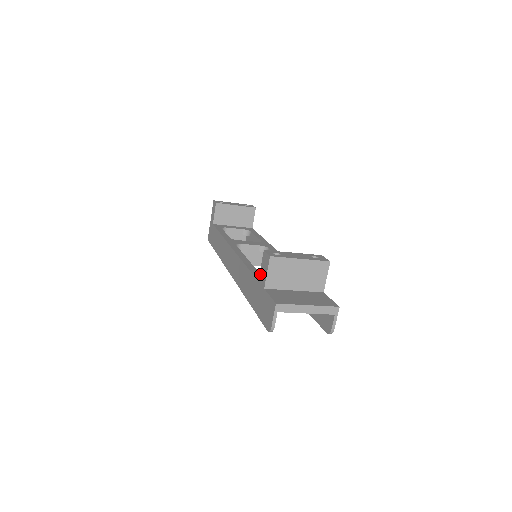
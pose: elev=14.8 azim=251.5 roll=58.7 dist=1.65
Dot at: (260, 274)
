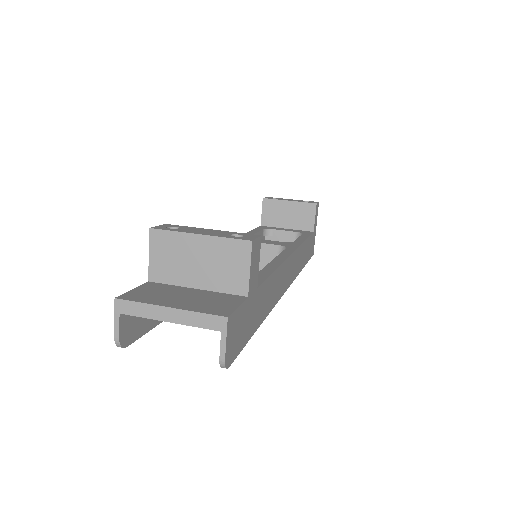
Dot at: occluded
